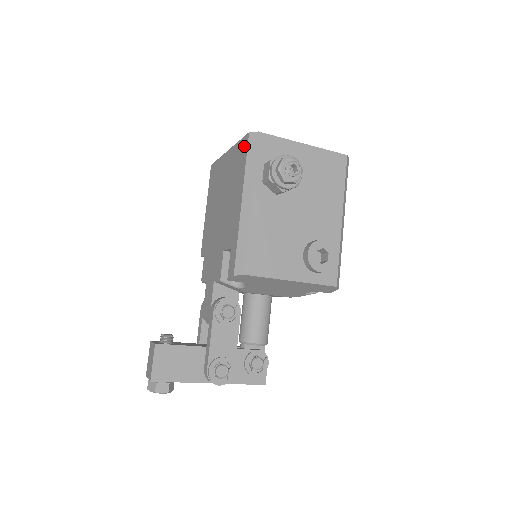
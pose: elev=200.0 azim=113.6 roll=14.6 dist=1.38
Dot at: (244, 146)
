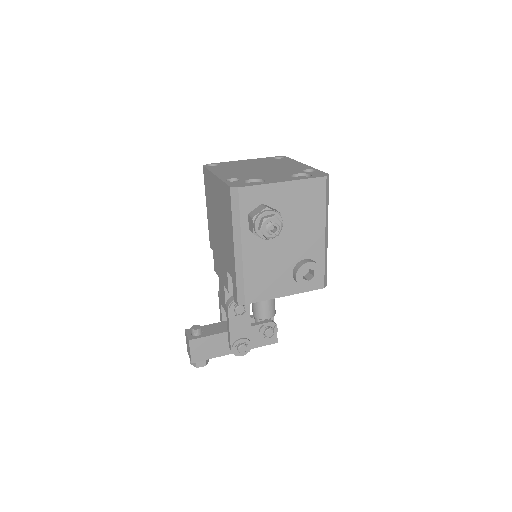
Dot at: (228, 195)
